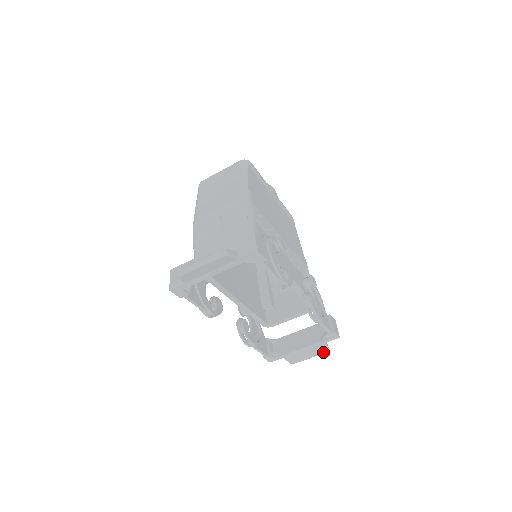
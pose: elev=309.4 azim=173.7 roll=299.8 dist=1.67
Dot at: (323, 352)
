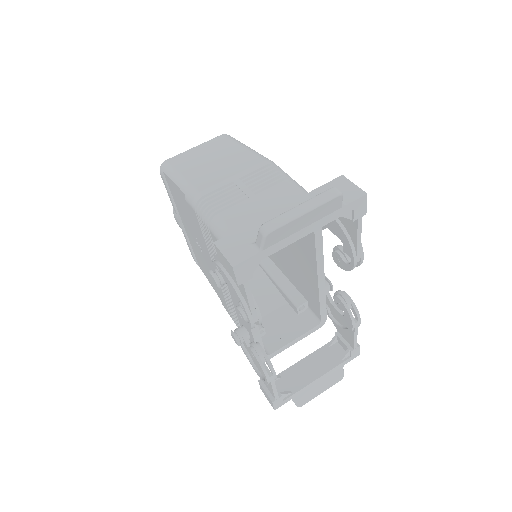
Dot at: (338, 380)
